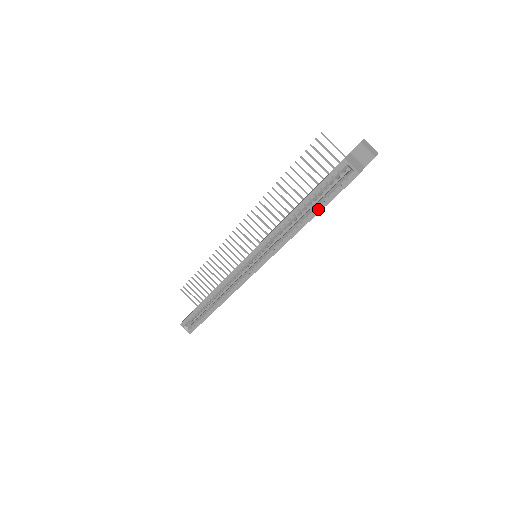
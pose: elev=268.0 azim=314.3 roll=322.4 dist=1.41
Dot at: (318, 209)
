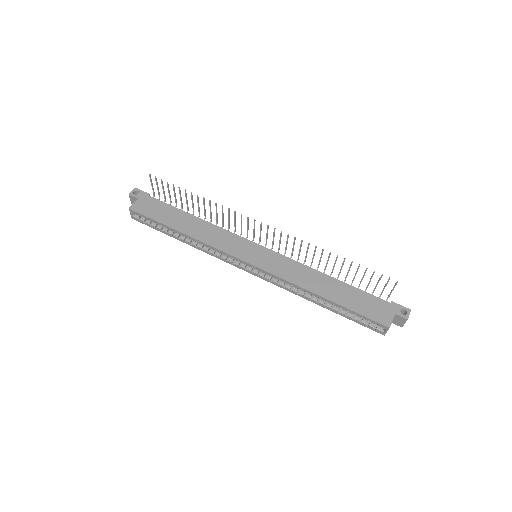
Dot at: (337, 312)
